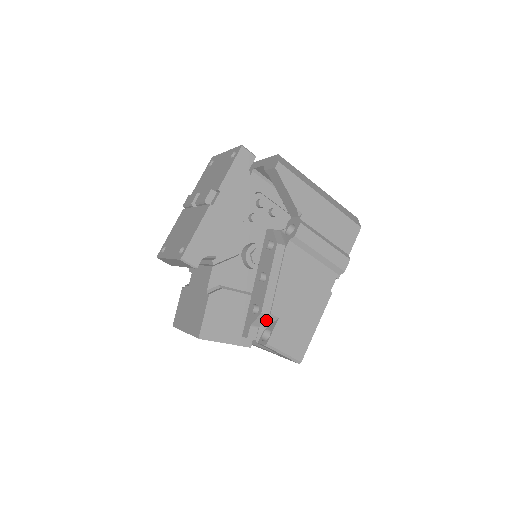
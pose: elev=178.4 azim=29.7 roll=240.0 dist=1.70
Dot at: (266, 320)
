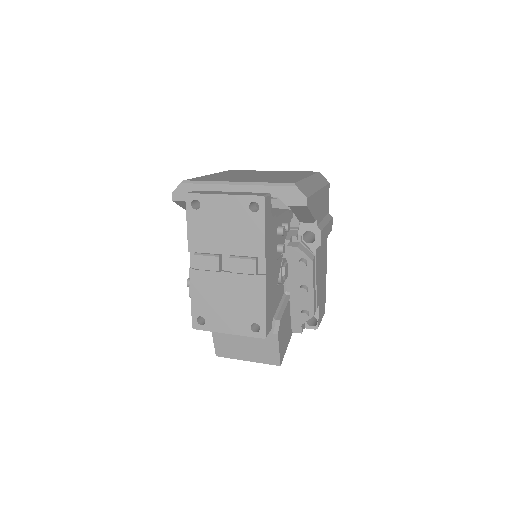
Dot at: occluded
